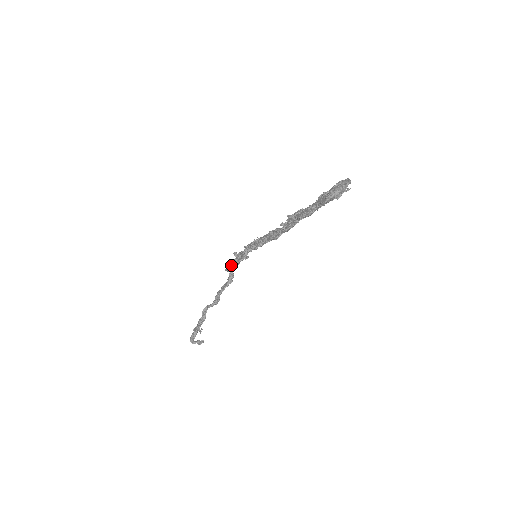
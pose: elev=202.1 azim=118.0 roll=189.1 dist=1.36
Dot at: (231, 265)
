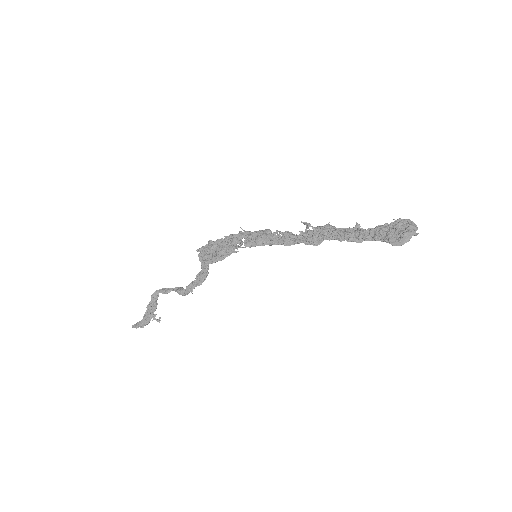
Dot at: (210, 257)
